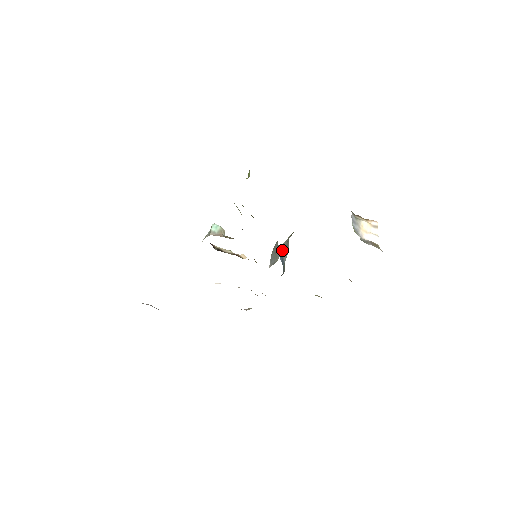
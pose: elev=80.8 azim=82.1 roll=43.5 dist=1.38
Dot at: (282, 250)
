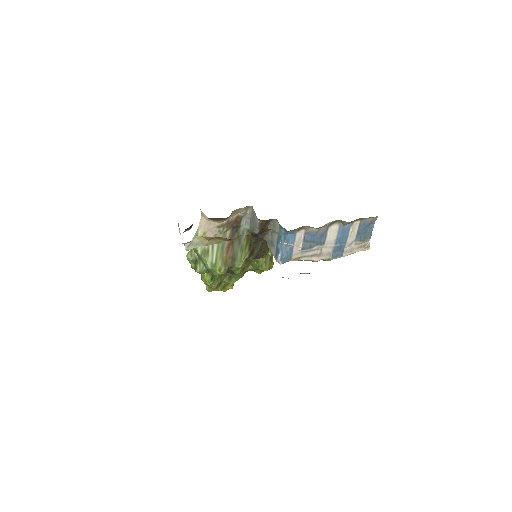
Dot at: (275, 251)
